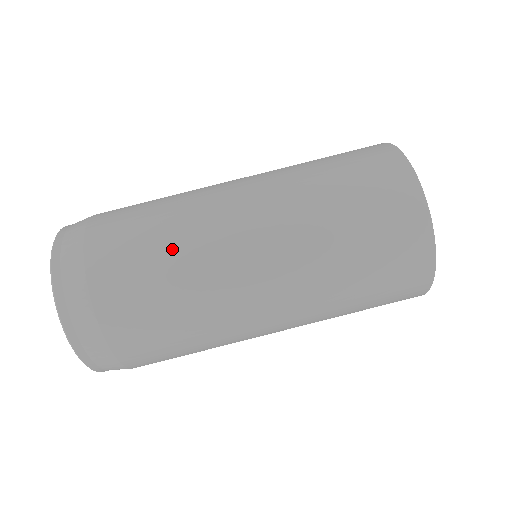
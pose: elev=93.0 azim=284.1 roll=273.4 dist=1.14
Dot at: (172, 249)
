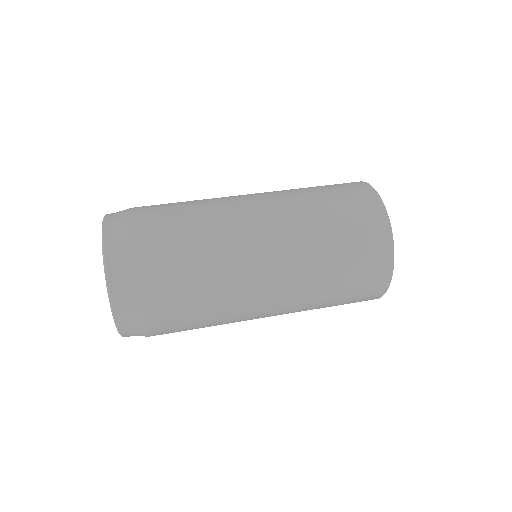
Dot at: (197, 205)
